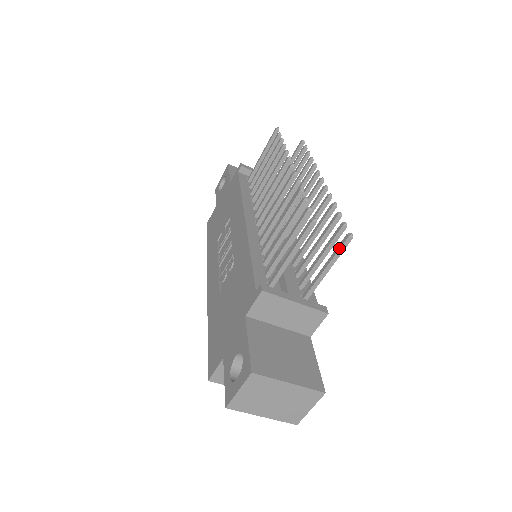
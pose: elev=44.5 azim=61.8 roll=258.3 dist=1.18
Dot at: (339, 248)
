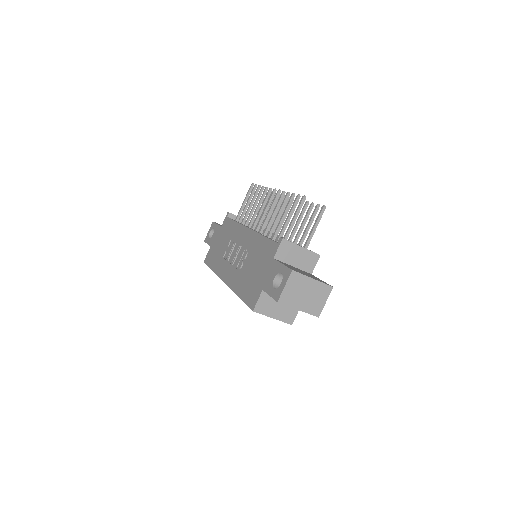
Dot at: (319, 215)
